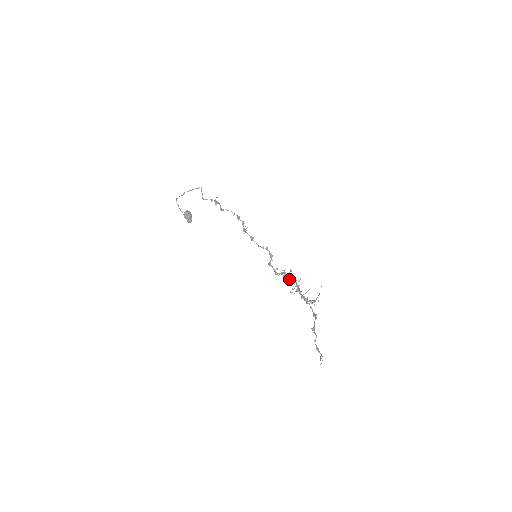
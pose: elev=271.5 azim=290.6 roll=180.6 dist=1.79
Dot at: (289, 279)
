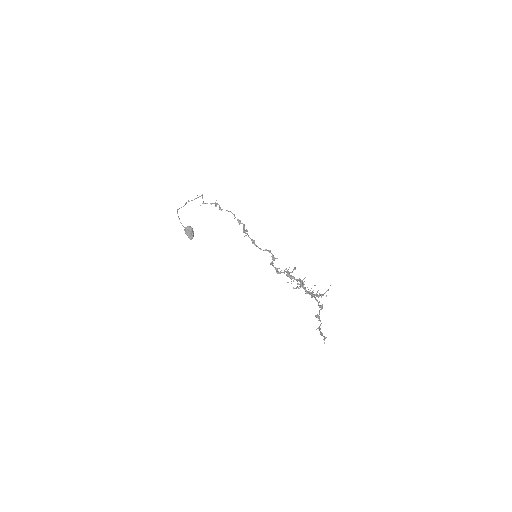
Dot at: (293, 278)
